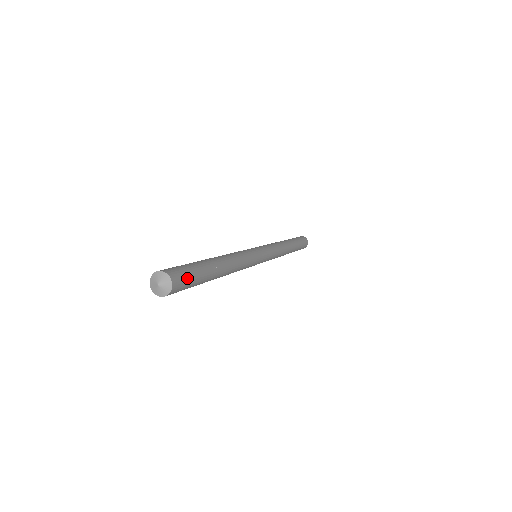
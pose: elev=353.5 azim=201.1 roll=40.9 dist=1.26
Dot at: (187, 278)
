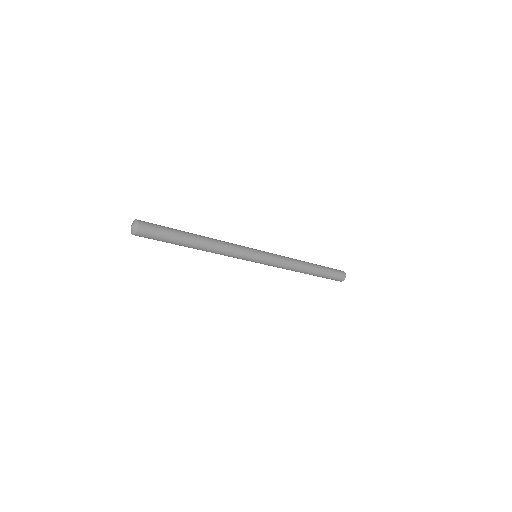
Dot at: (154, 226)
